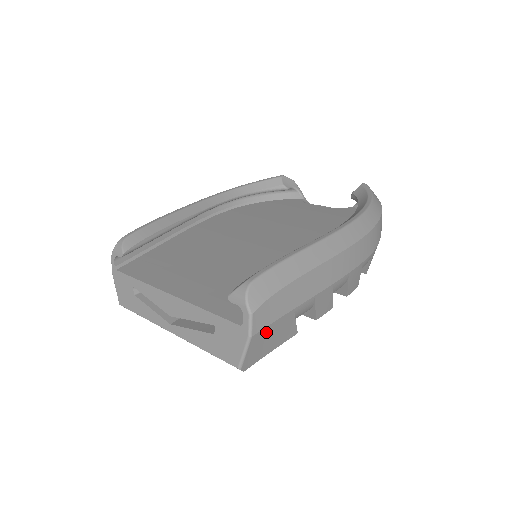
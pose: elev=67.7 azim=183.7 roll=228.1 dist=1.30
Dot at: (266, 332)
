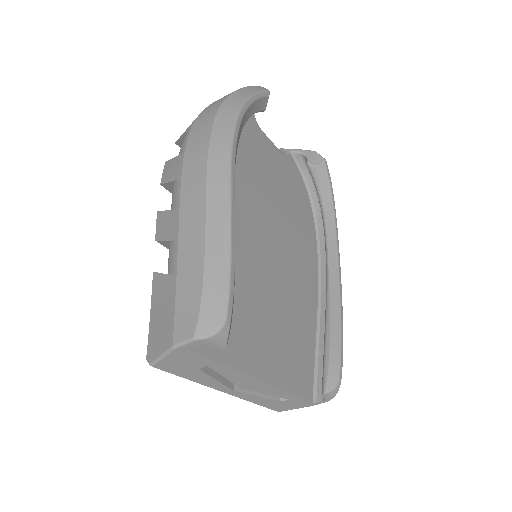
Dot at: occluded
